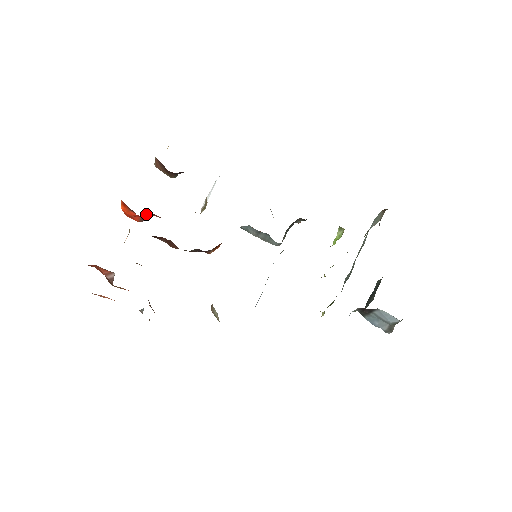
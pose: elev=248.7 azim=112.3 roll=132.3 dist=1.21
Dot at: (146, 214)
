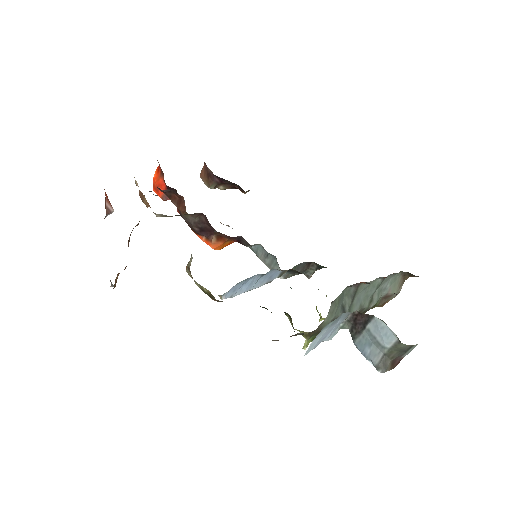
Dot at: occluded
